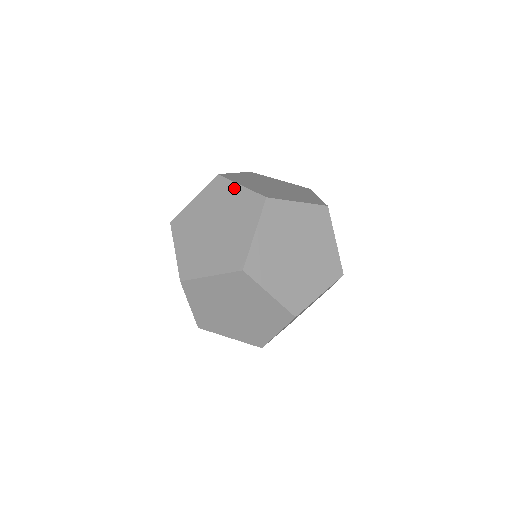
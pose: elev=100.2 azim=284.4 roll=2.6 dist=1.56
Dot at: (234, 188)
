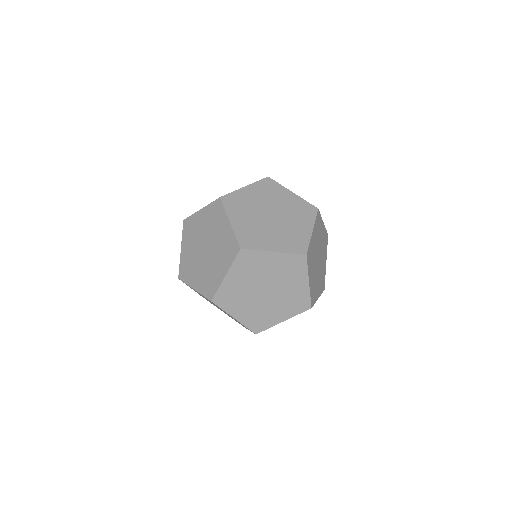
Dot at: (198, 215)
